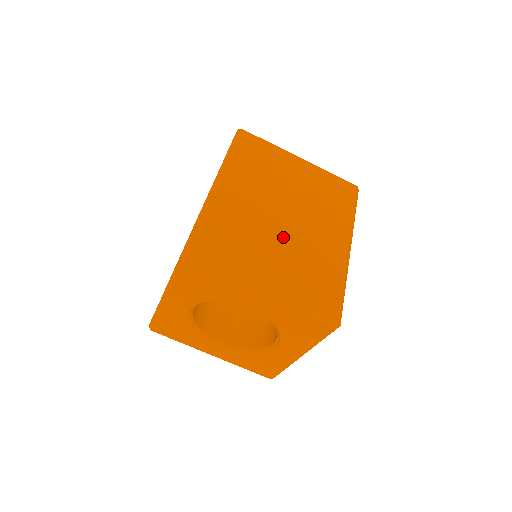
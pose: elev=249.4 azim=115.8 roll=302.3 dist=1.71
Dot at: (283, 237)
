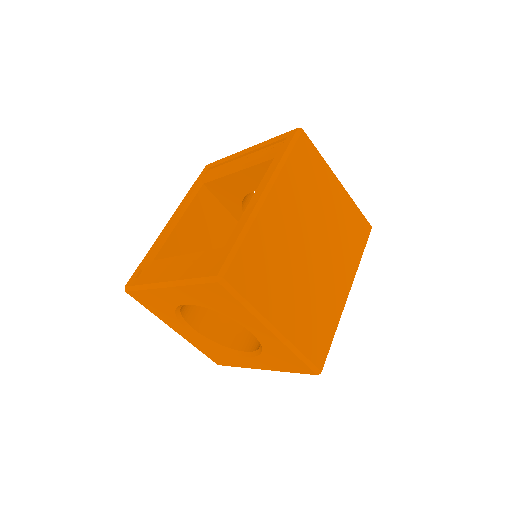
Dot at: (305, 273)
